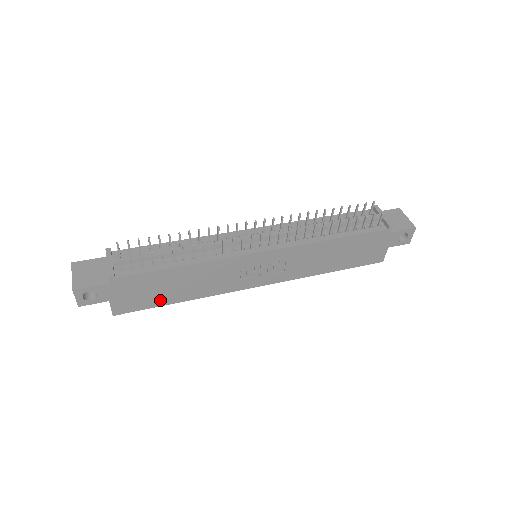
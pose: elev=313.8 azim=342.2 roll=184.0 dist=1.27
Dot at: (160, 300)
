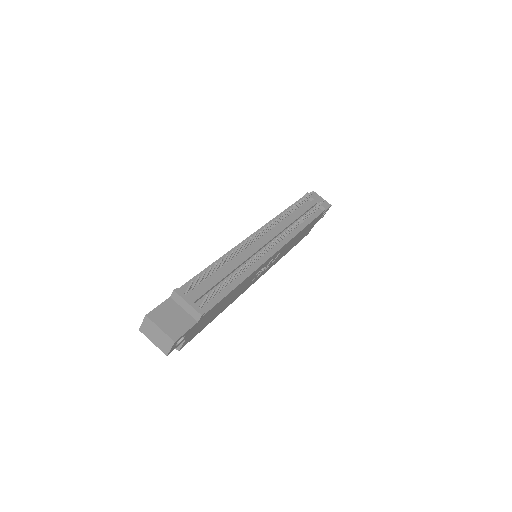
Dot at: (210, 321)
